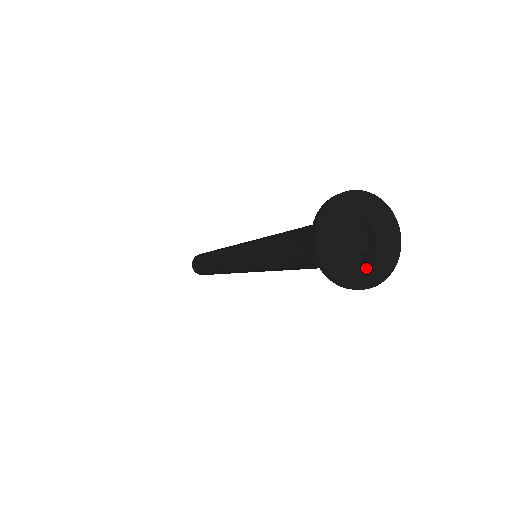
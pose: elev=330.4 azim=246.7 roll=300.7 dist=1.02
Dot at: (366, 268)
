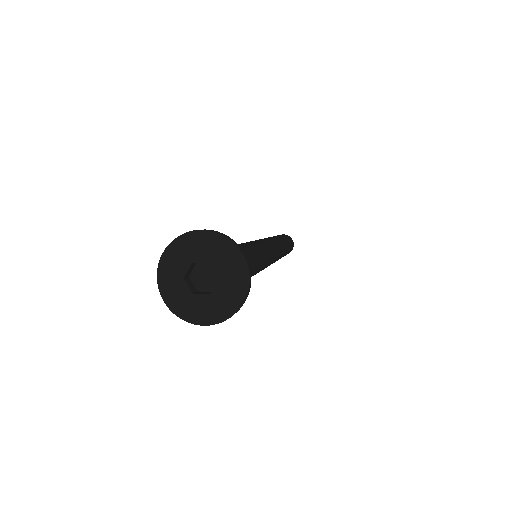
Dot at: (199, 306)
